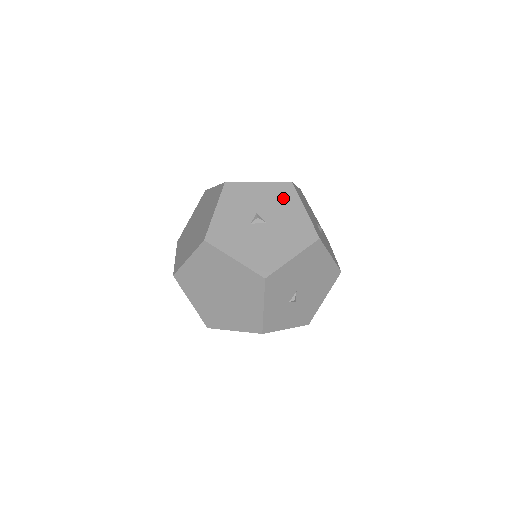
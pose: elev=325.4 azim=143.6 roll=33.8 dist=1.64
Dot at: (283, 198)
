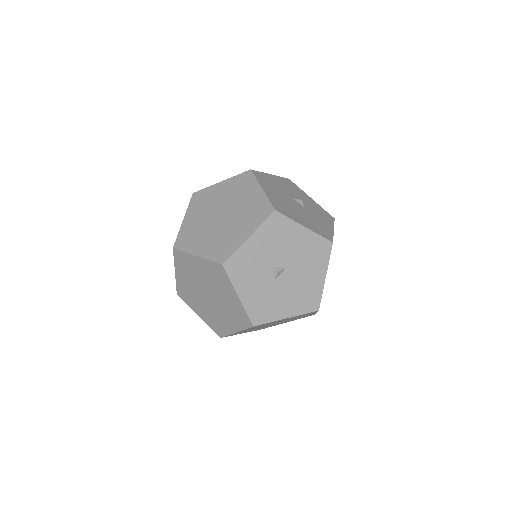
Dot at: (280, 233)
